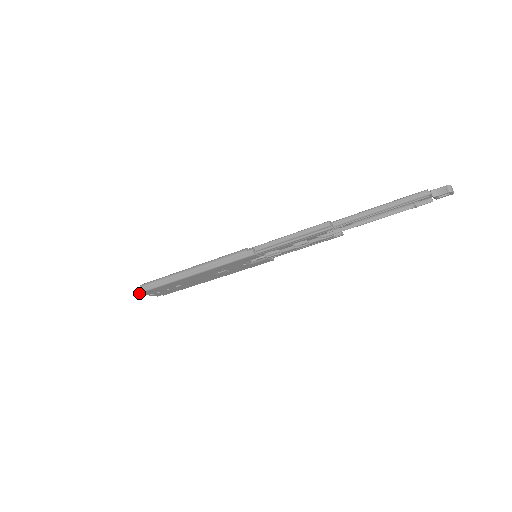
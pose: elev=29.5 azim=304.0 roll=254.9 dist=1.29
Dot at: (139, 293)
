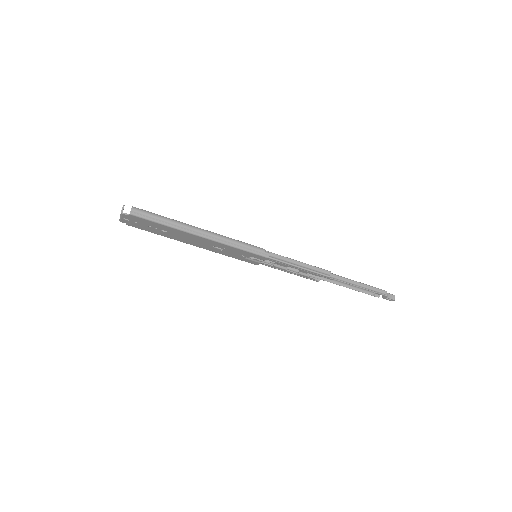
Dot at: (122, 211)
